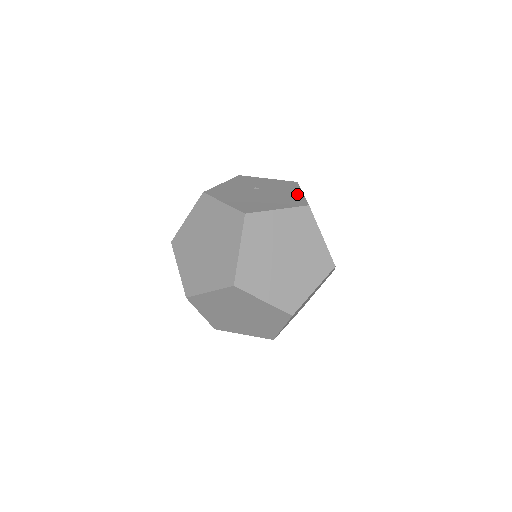
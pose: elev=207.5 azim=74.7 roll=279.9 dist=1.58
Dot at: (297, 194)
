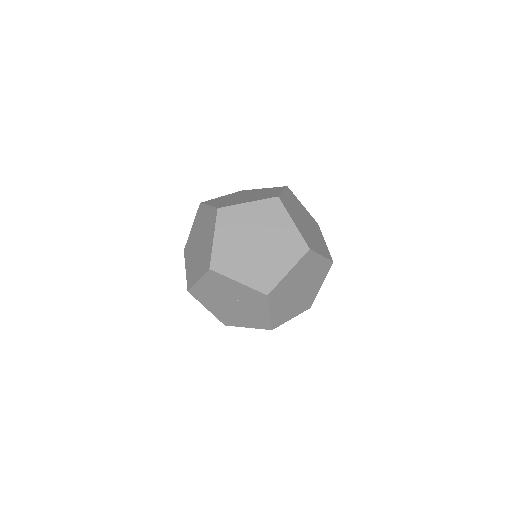
Dot at: occluded
